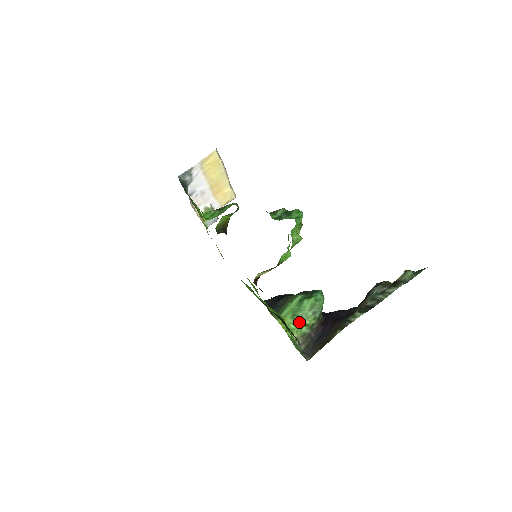
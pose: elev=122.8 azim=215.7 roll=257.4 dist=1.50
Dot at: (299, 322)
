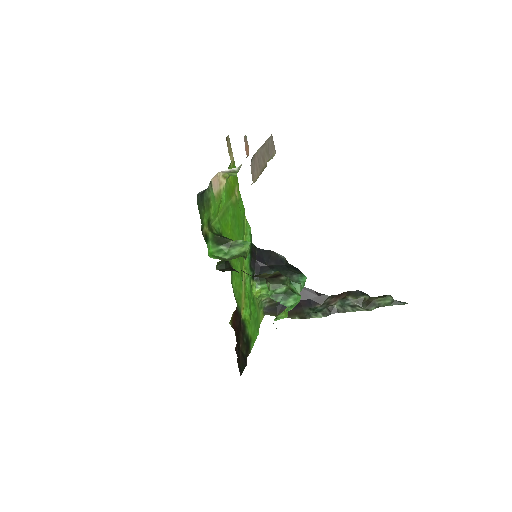
Dot at: occluded
